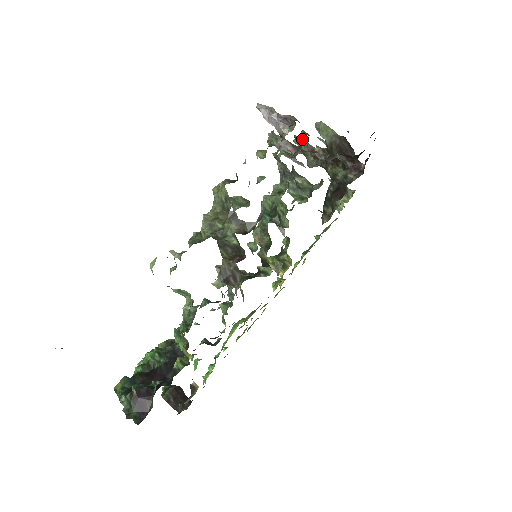
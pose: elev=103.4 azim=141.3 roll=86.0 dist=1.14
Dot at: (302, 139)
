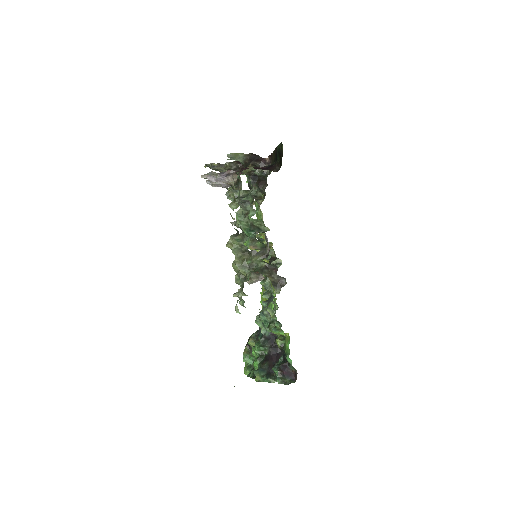
Dot at: occluded
